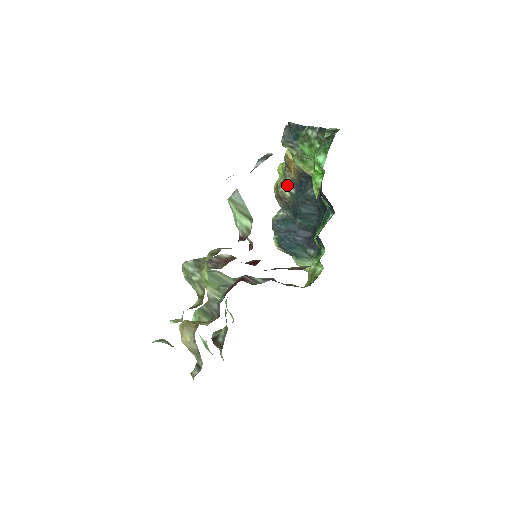
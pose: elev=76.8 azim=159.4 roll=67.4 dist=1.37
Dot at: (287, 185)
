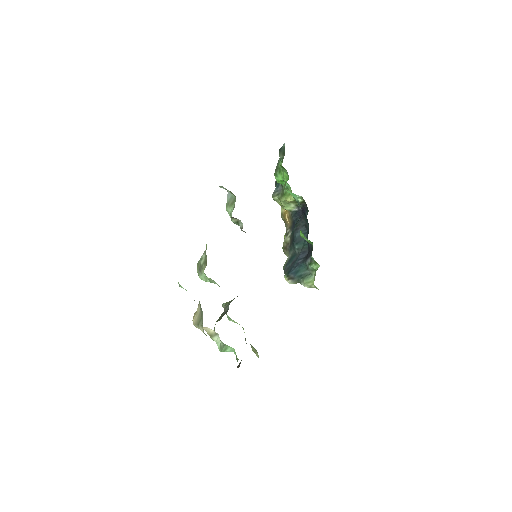
Dot at: (287, 234)
